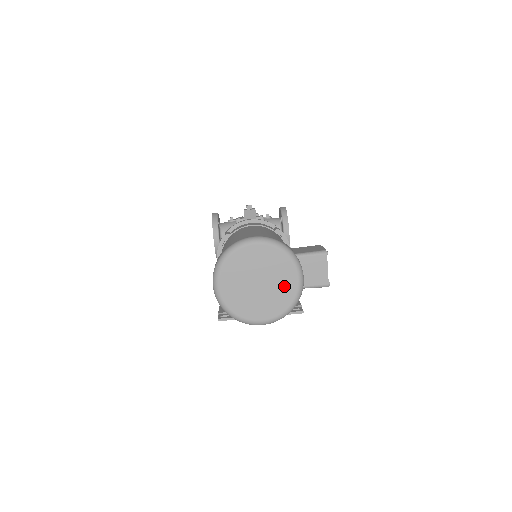
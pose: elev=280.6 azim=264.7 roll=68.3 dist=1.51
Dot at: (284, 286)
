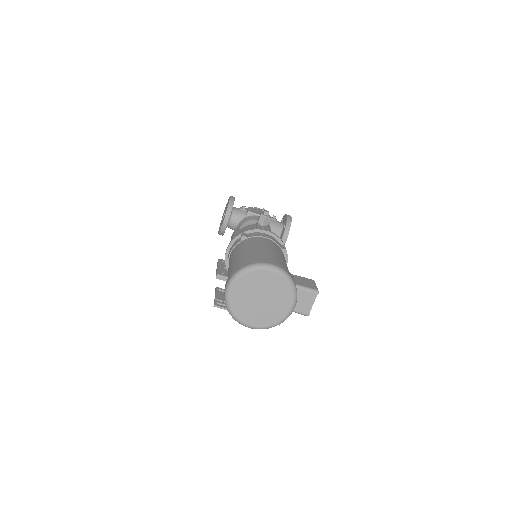
Dot at: (279, 308)
